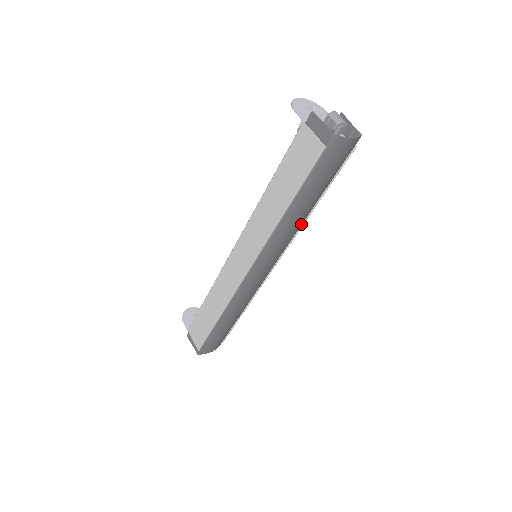
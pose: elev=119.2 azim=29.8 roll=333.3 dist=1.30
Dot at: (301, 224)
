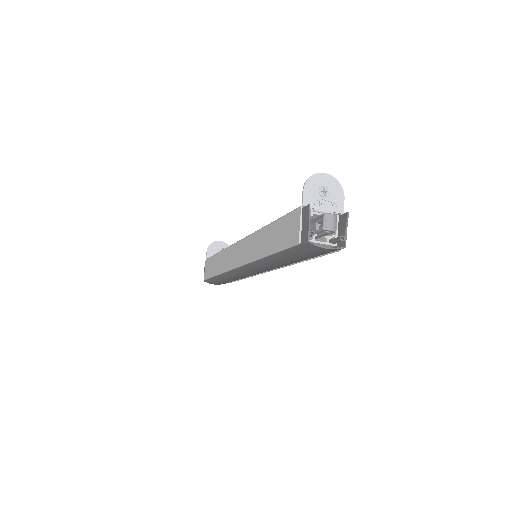
Dot at: (289, 264)
